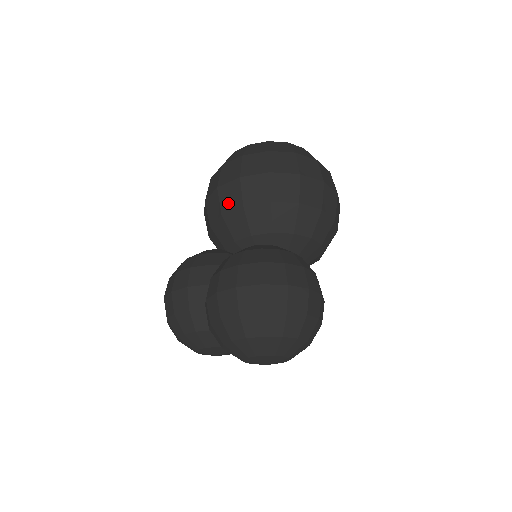
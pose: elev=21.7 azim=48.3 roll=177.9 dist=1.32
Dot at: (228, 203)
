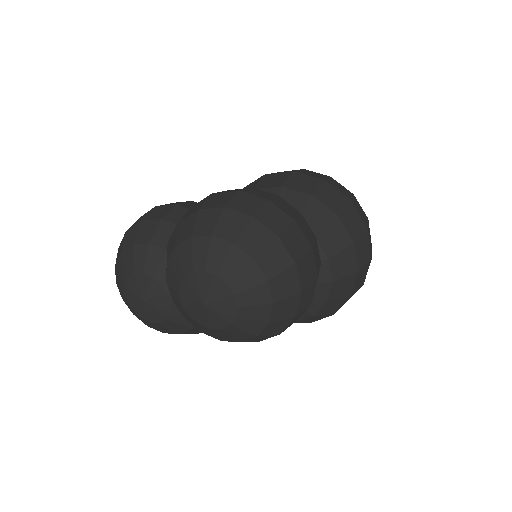
Dot at: (267, 183)
